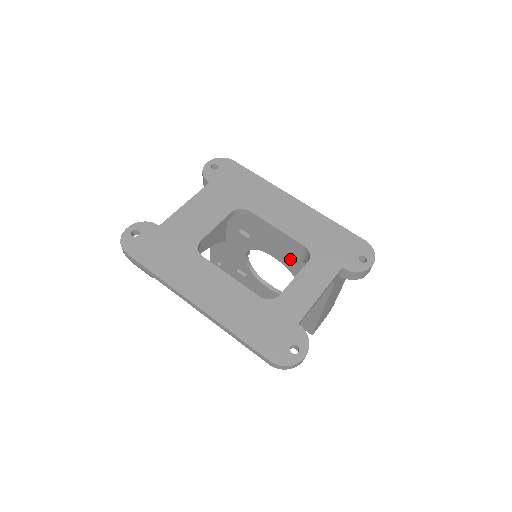
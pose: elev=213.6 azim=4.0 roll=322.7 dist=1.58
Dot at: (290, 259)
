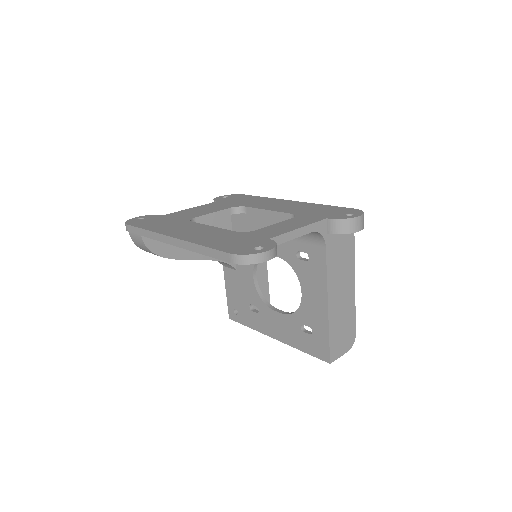
Dot at: (285, 245)
